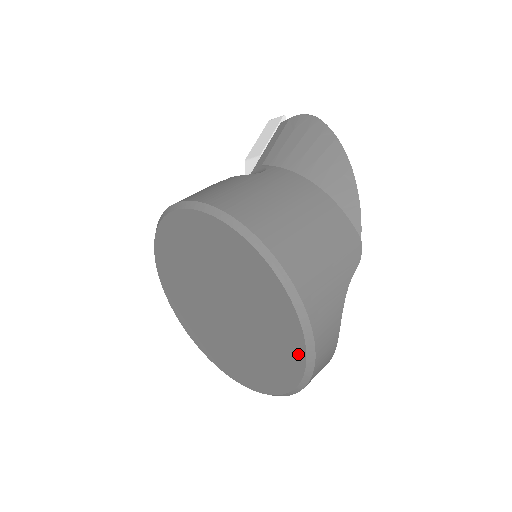
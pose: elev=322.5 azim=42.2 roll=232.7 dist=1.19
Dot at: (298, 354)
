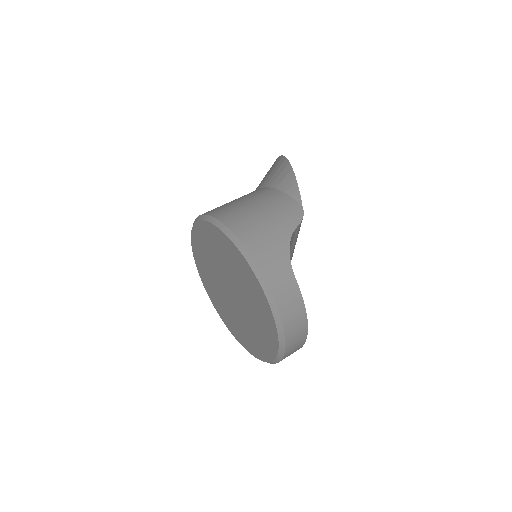
Dot at: (260, 291)
